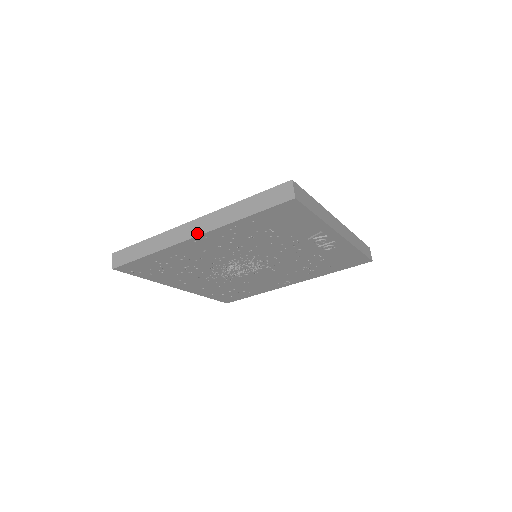
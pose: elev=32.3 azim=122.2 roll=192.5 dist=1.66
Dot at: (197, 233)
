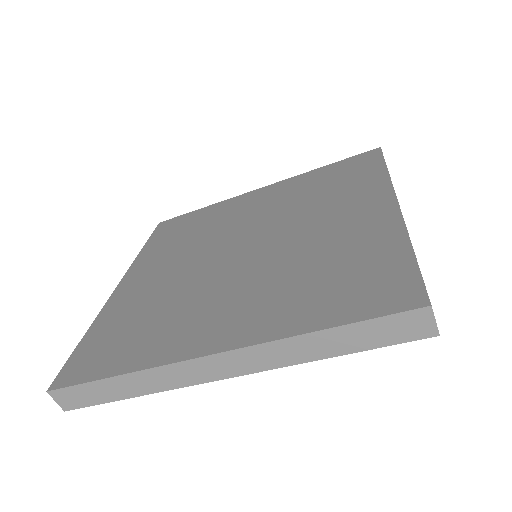
Dot at: (232, 374)
